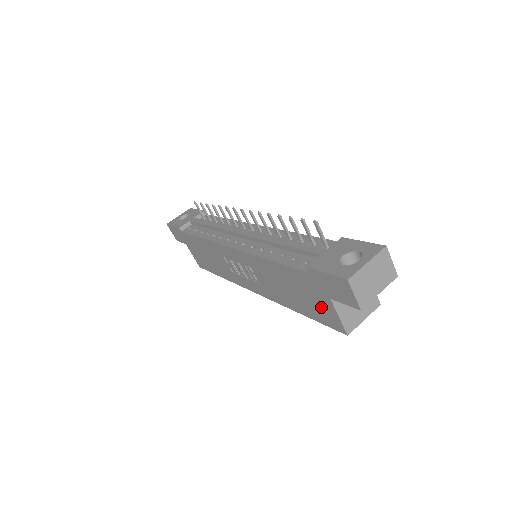
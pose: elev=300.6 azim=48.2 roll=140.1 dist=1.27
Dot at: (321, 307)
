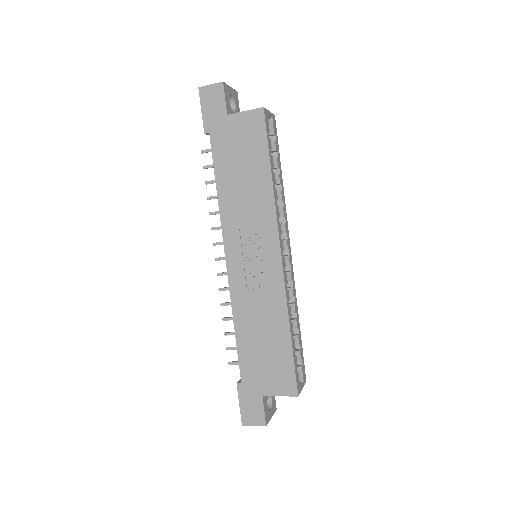
Dot at: (244, 132)
